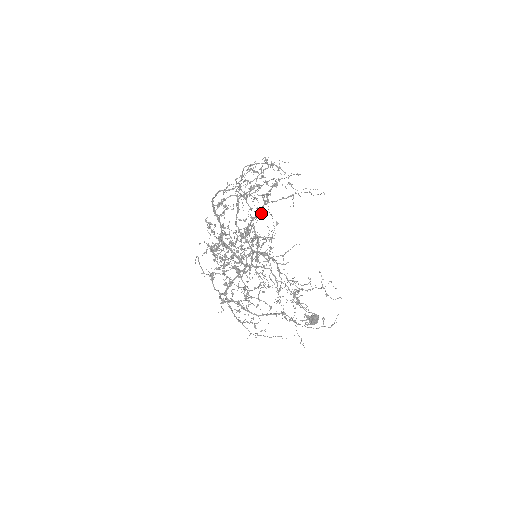
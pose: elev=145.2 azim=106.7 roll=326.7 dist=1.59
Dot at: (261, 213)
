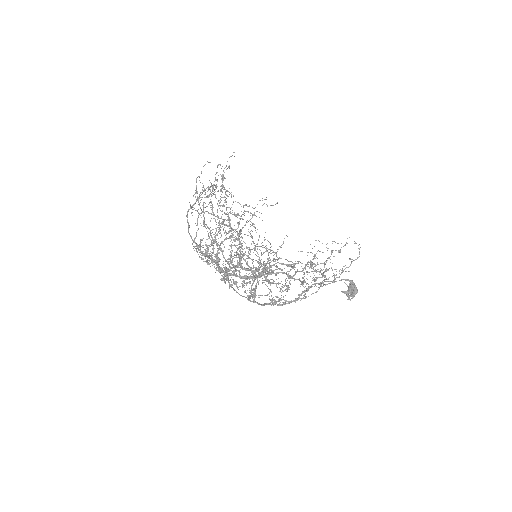
Dot at: (242, 245)
